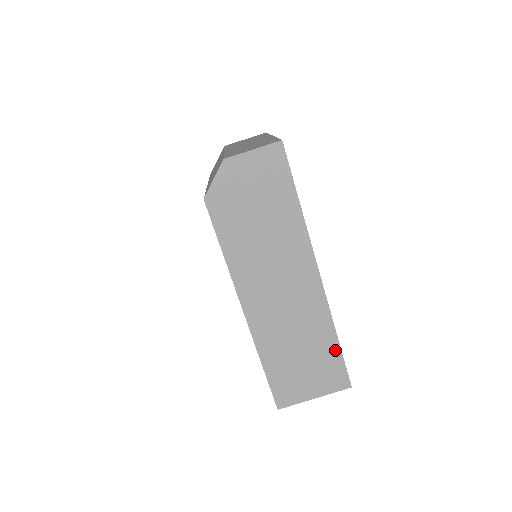
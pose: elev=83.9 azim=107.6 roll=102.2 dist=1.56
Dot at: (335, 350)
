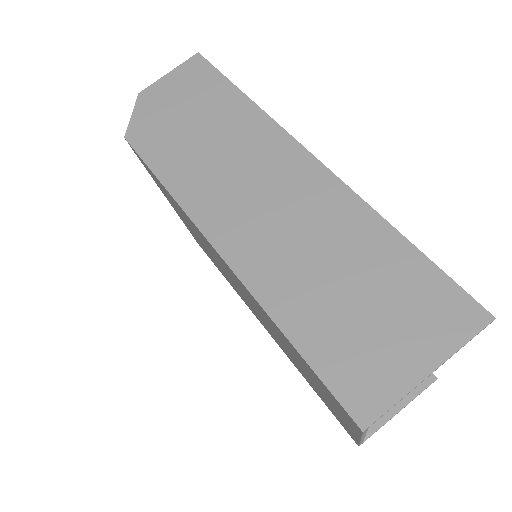
Dot at: (409, 256)
